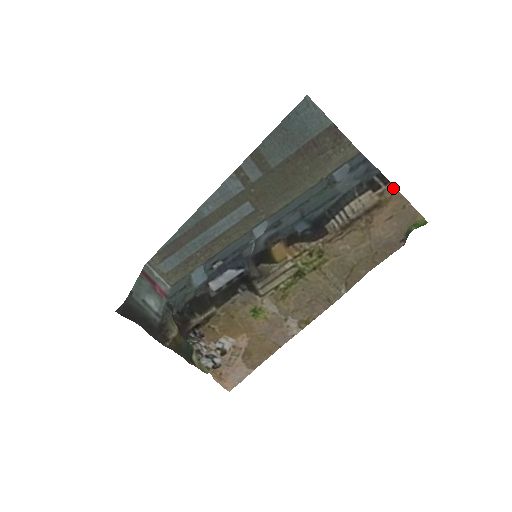
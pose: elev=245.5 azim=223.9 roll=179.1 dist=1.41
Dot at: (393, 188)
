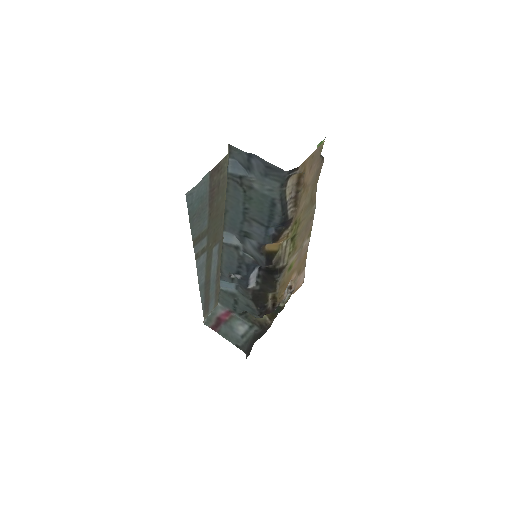
Dot at: (302, 165)
